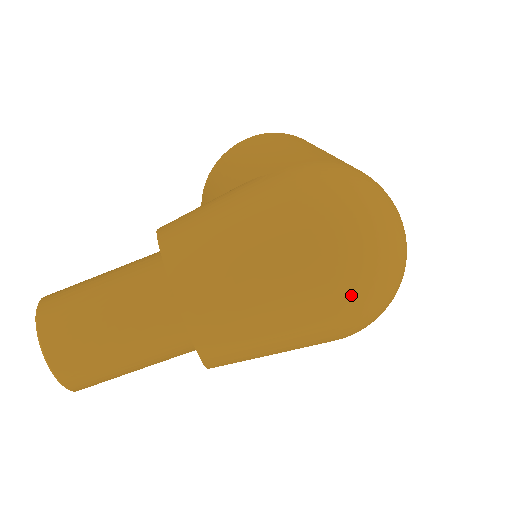
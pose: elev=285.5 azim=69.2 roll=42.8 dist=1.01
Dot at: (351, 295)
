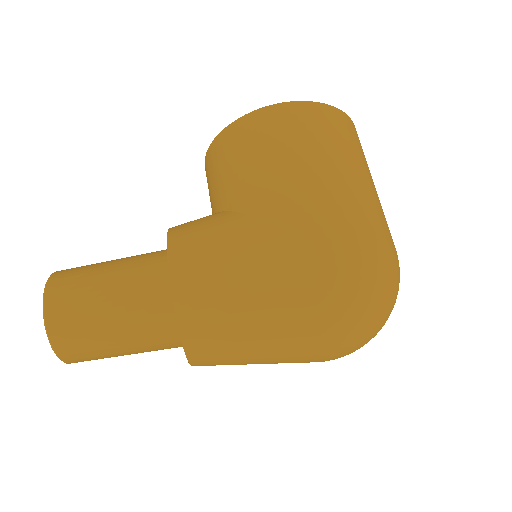
Dot at: (331, 359)
